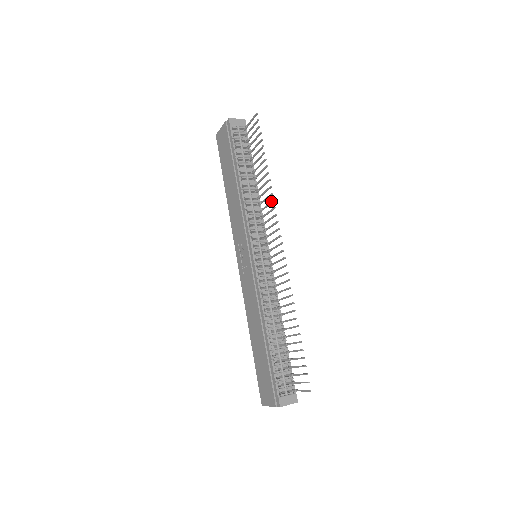
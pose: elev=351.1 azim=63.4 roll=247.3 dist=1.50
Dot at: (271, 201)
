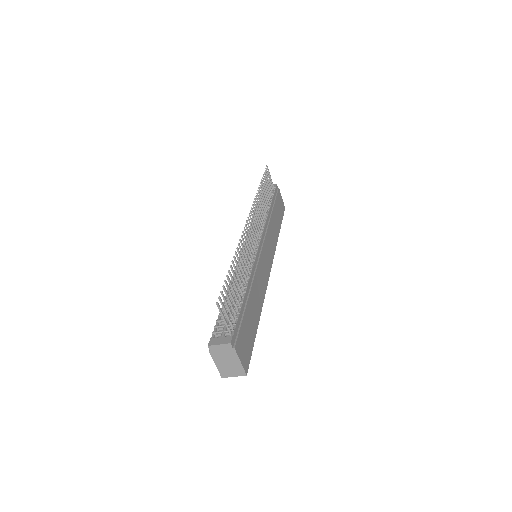
Dot at: (255, 202)
